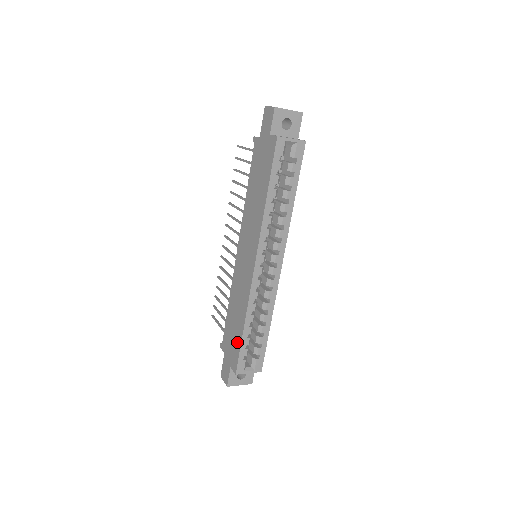
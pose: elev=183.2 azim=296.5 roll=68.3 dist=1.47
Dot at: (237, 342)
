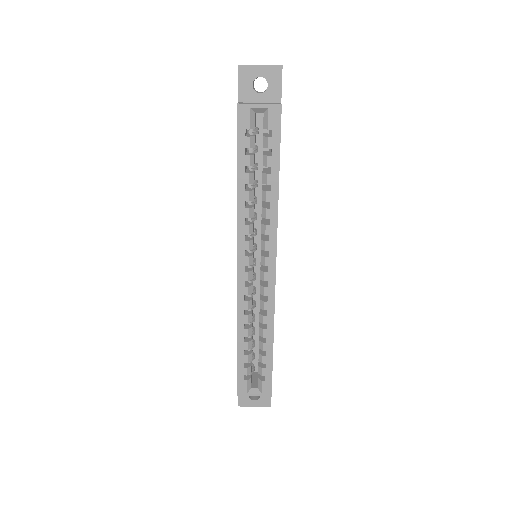
Dot at: occluded
